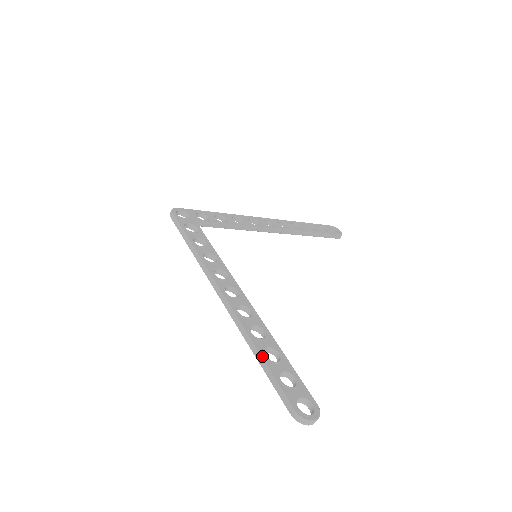
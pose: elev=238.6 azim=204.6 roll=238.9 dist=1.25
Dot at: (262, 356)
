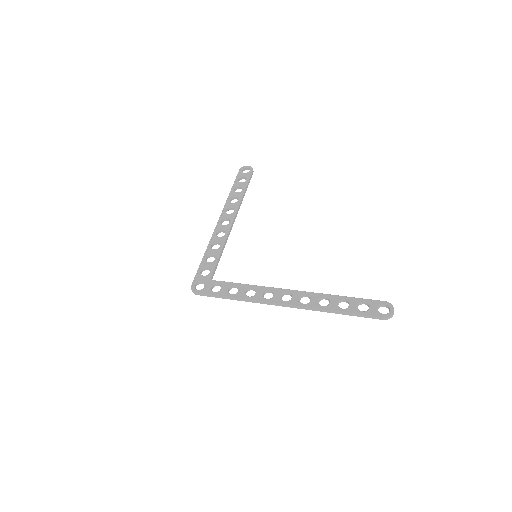
Dot at: (343, 311)
